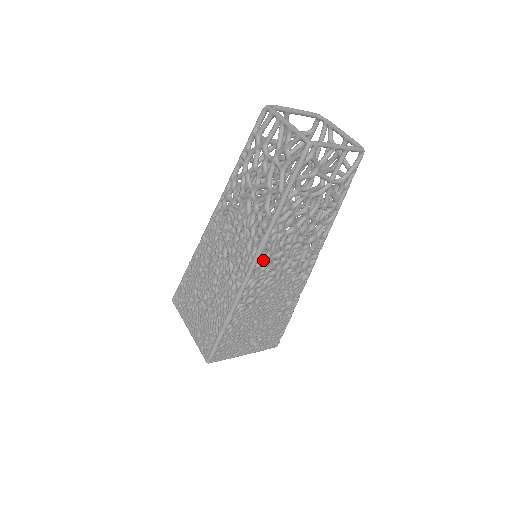
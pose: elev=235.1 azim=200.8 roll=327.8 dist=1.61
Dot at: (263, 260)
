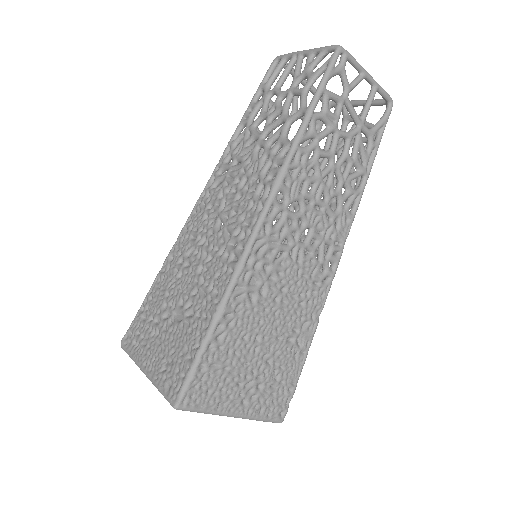
Dot at: (278, 209)
